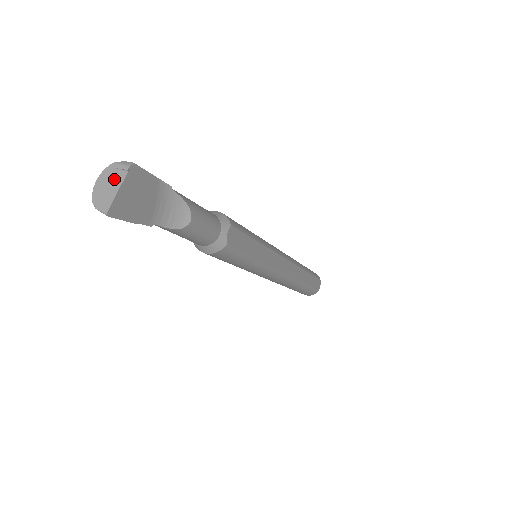
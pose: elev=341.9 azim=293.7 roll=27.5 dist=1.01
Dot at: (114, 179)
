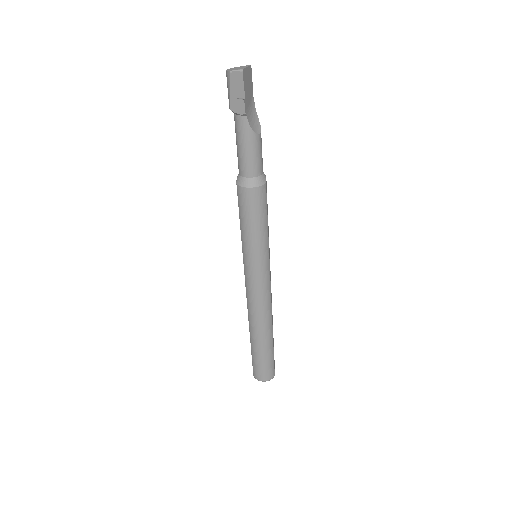
Dot at: (242, 67)
